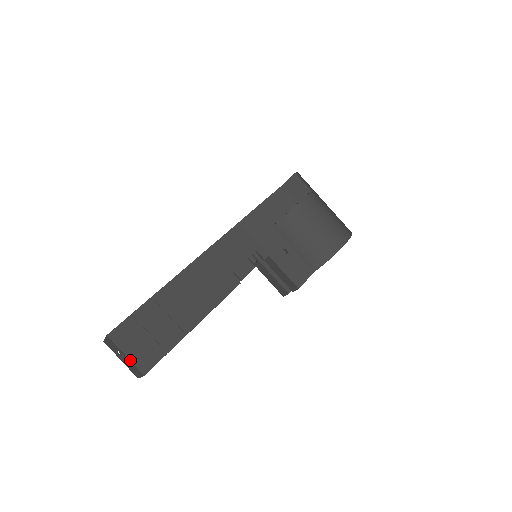
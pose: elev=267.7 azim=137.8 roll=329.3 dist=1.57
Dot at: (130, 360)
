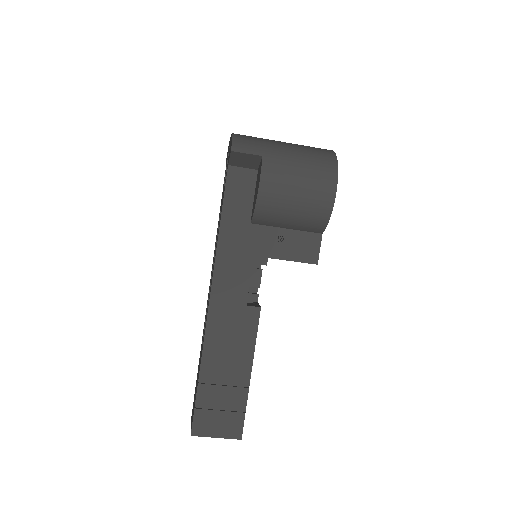
Dot at: occluded
